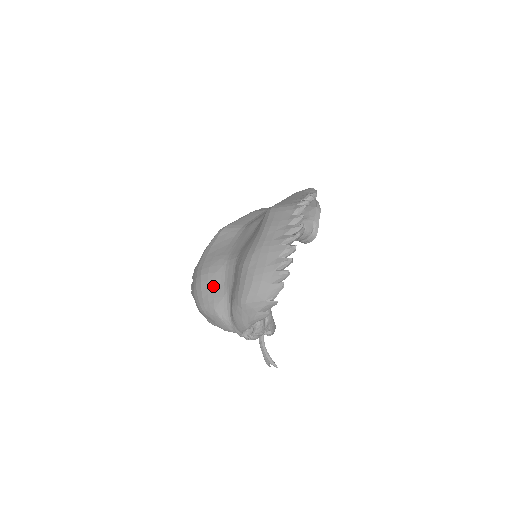
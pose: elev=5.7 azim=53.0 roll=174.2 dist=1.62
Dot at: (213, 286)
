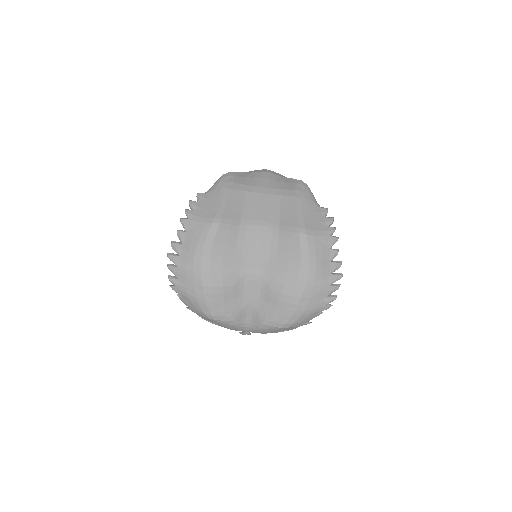
Dot at: (230, 299)
